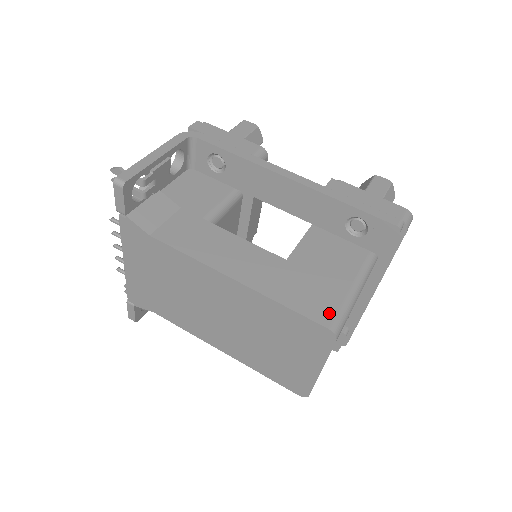
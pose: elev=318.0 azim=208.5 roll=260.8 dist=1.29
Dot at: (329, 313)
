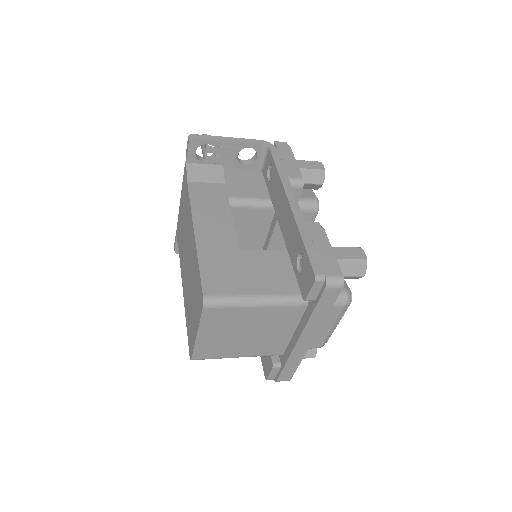
Dot at: (217, 290)
